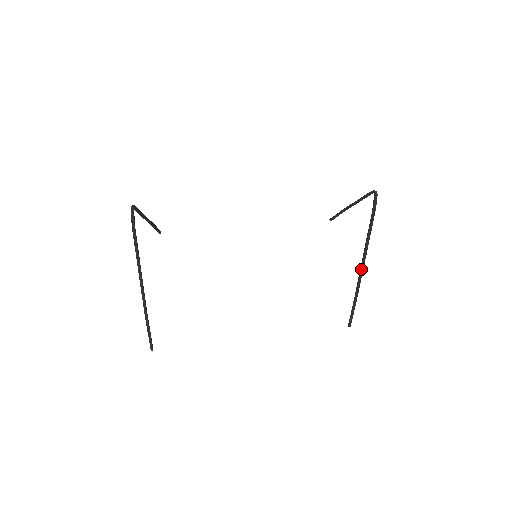
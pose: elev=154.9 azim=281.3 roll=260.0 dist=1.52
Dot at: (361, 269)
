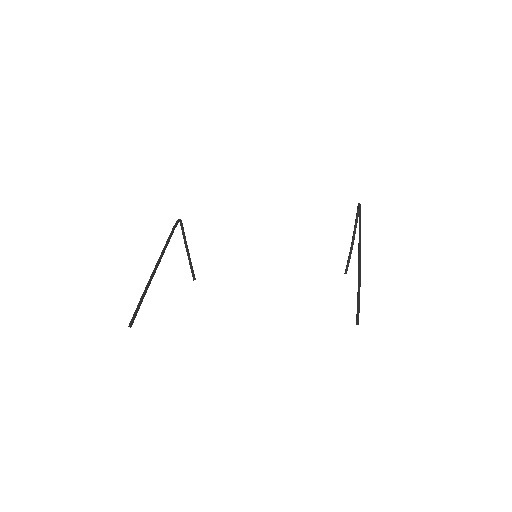
Dot at: (358, 257)
